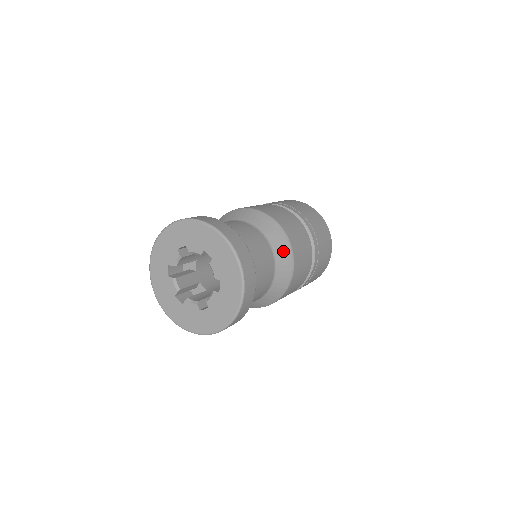
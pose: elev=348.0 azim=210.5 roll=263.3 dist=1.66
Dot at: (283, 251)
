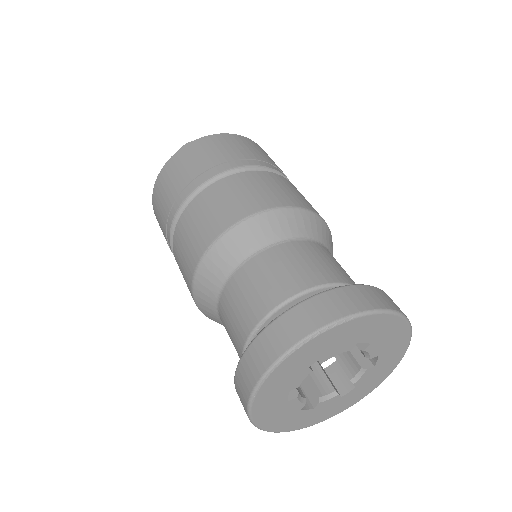
Dot at: (330, 242)
